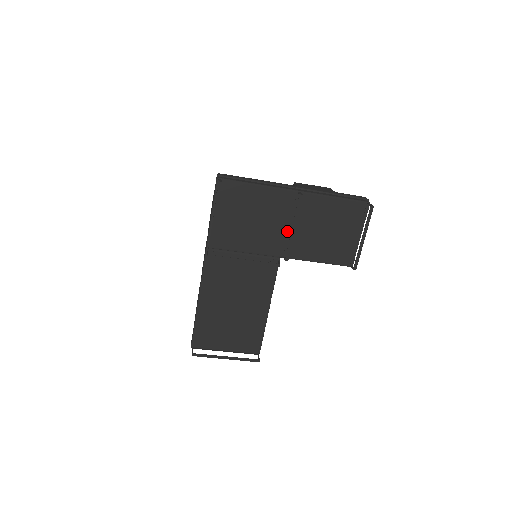
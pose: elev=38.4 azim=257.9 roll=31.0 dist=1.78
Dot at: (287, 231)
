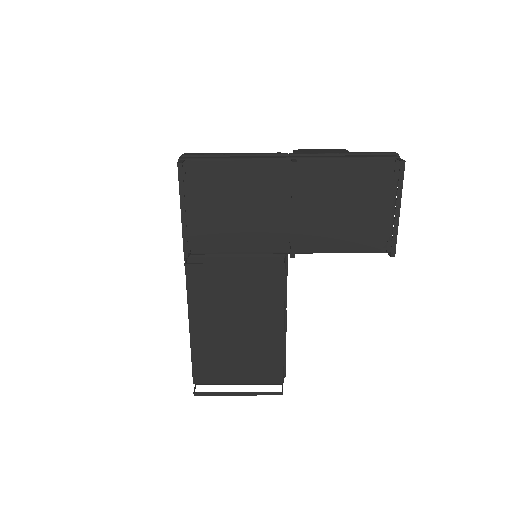
Dot at: (288, 216)
